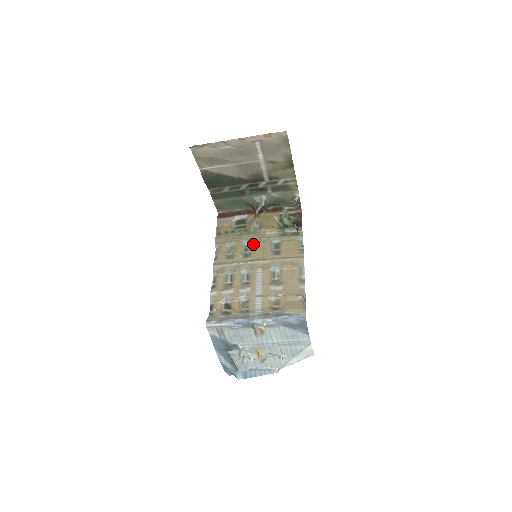
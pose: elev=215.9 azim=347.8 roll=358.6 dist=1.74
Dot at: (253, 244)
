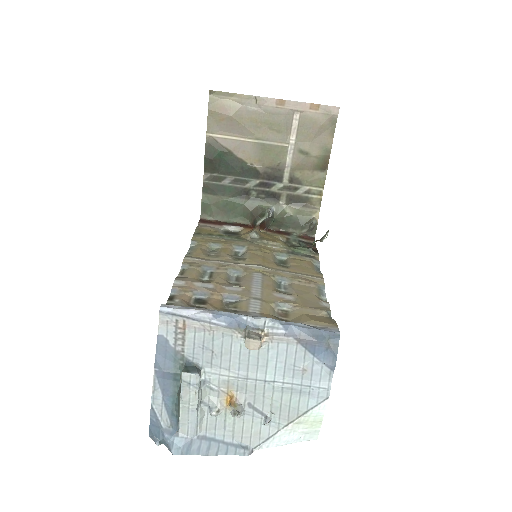
Dot at: (249, 251)
